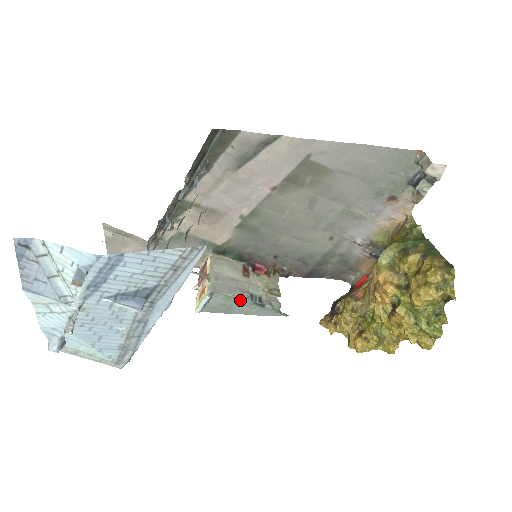
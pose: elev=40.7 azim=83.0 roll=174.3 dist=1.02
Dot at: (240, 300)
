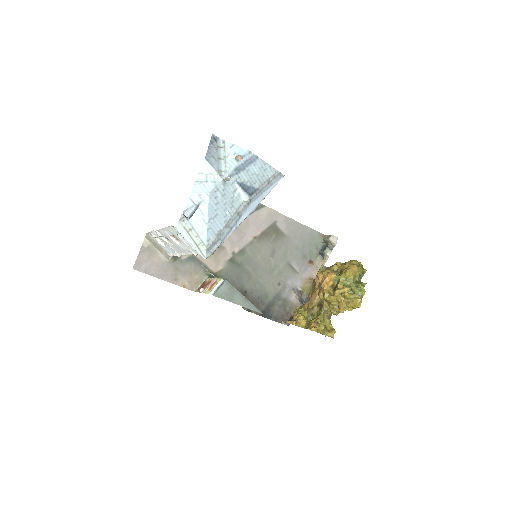
Dot at: (239, 291)
